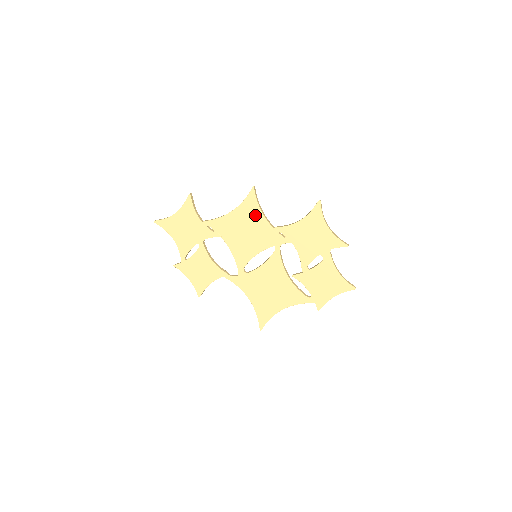
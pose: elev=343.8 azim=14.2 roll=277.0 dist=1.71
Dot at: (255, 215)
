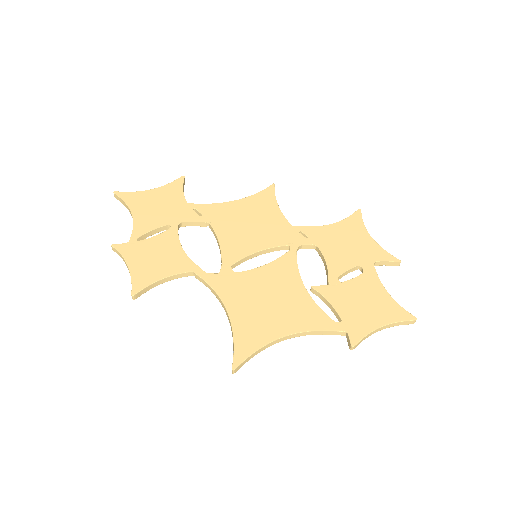
Dot at: (269, 209)
